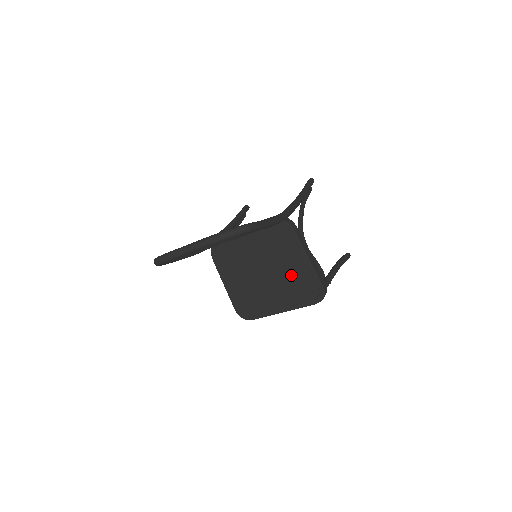
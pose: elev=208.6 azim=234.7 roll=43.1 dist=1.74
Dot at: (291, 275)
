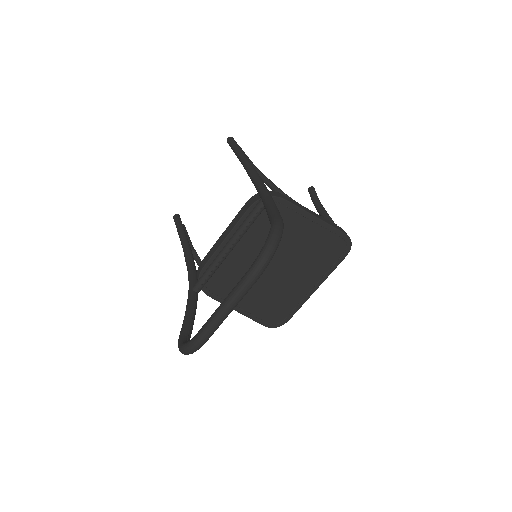
Dot at: (306, 247)
